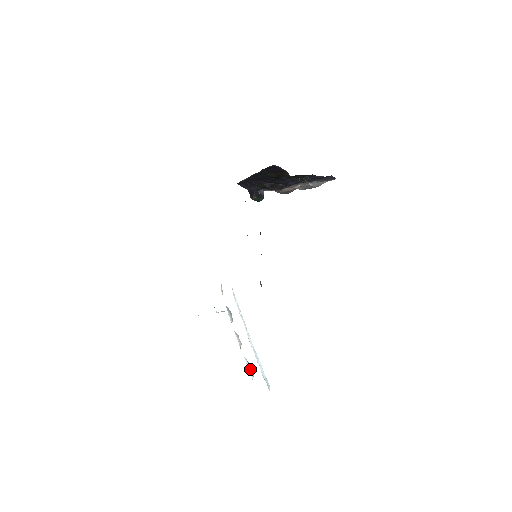
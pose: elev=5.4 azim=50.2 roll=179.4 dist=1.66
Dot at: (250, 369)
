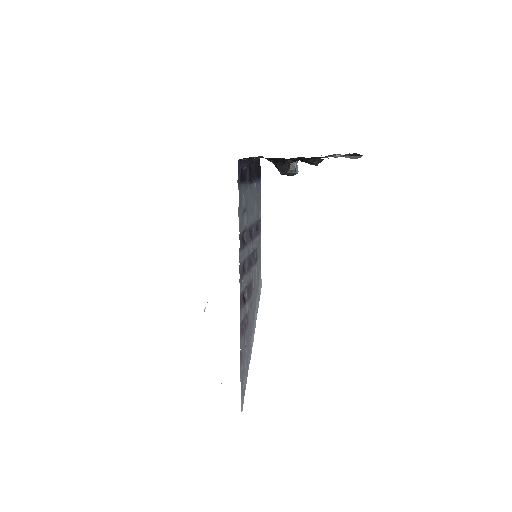
Dot at: (221, 383)
